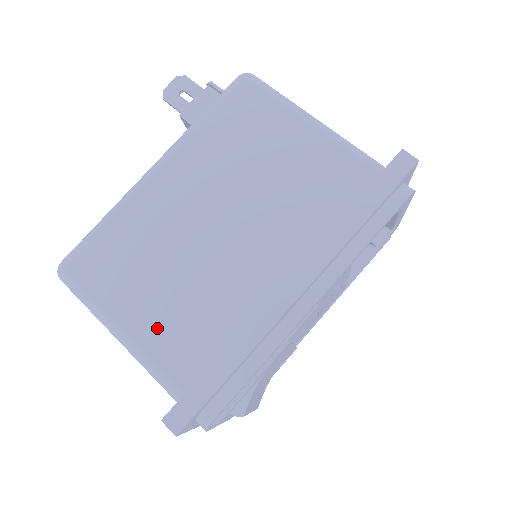
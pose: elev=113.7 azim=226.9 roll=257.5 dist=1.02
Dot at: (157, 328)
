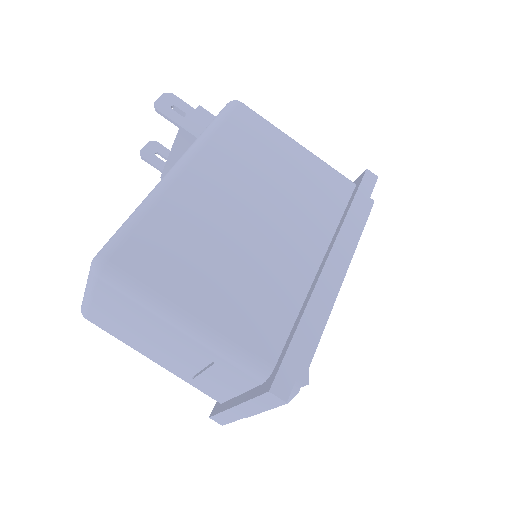
Dot at: (229, 311)
